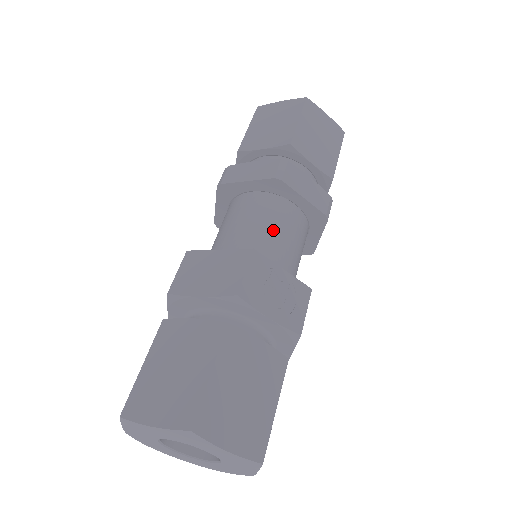
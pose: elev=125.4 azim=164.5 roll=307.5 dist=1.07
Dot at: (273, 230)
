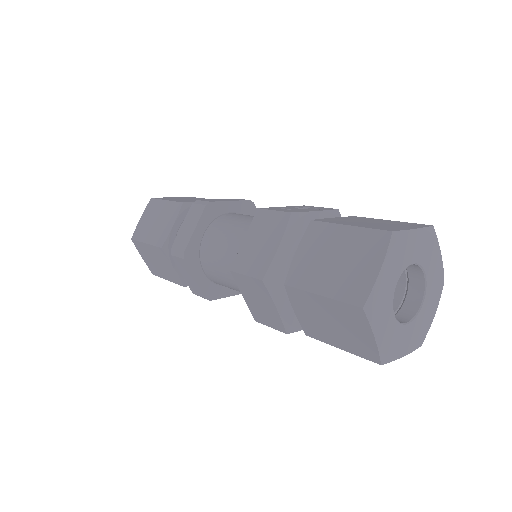
Dot at: (245, 219)
